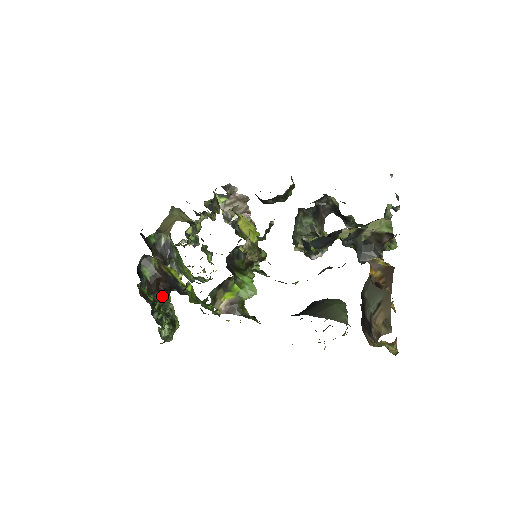
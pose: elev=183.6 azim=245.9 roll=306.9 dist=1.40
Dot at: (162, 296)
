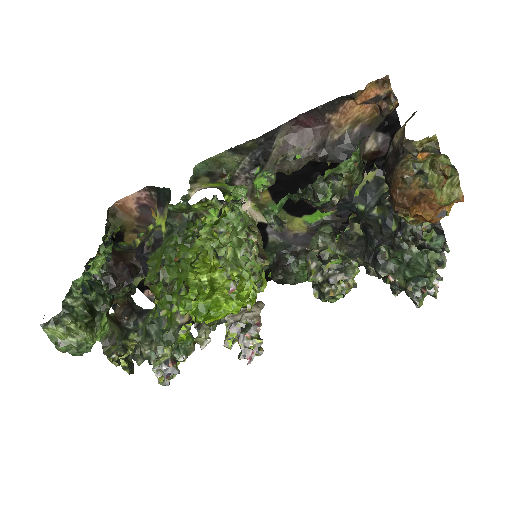
Dot at: (113, 274)
